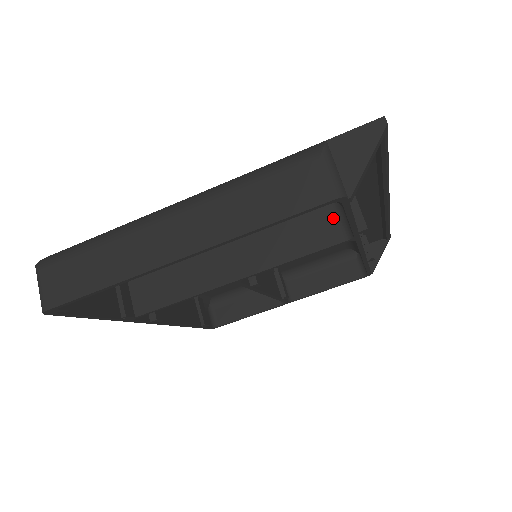
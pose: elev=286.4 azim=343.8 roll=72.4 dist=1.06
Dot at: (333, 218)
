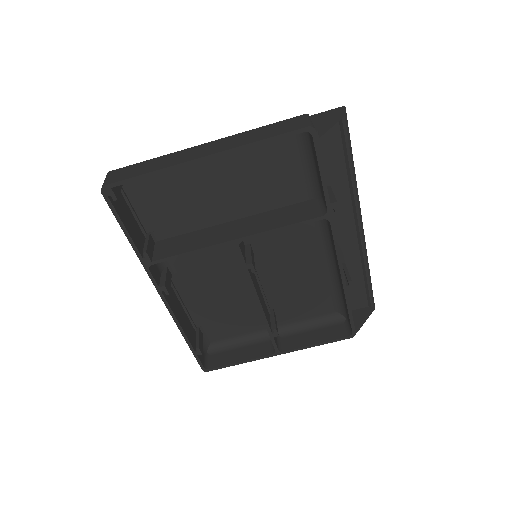
Dot at: (315, 206)
